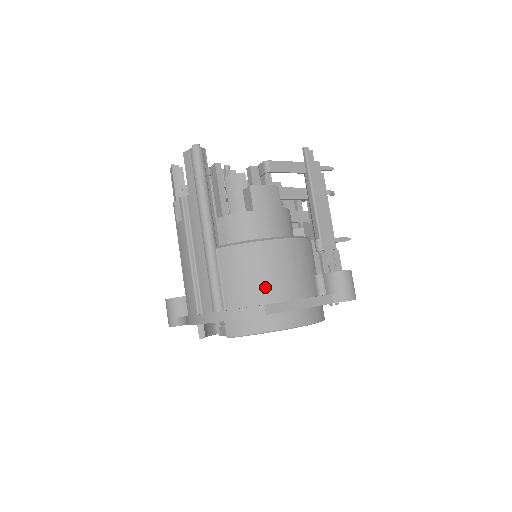
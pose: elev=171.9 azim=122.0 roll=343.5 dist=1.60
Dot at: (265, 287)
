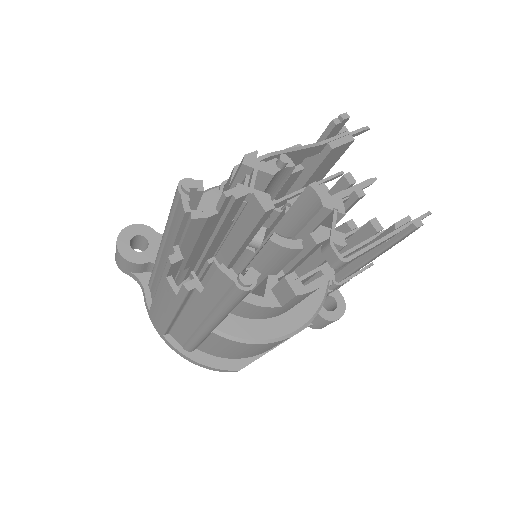
Dot at: (249, 355)
